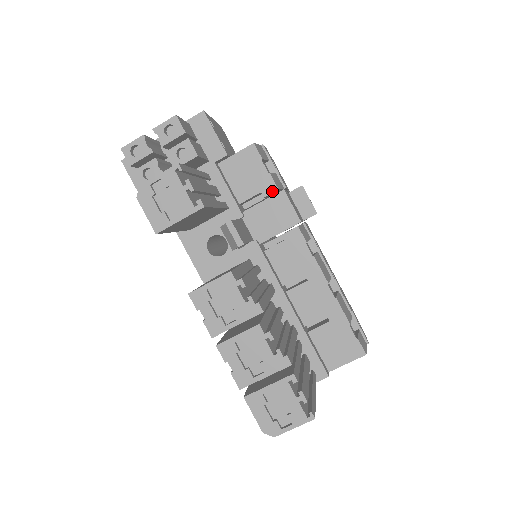
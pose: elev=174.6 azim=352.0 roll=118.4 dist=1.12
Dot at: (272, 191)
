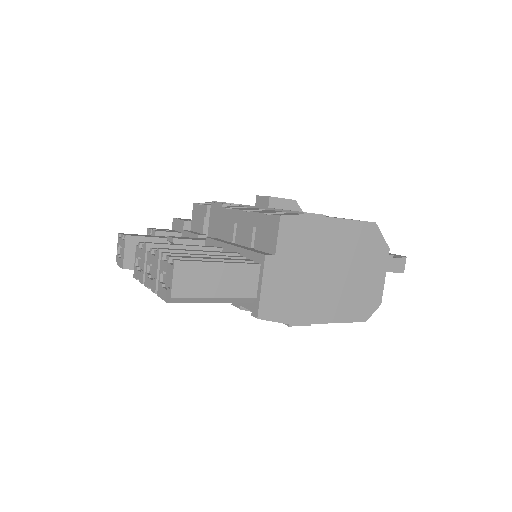
Dot at: (206, 209)
